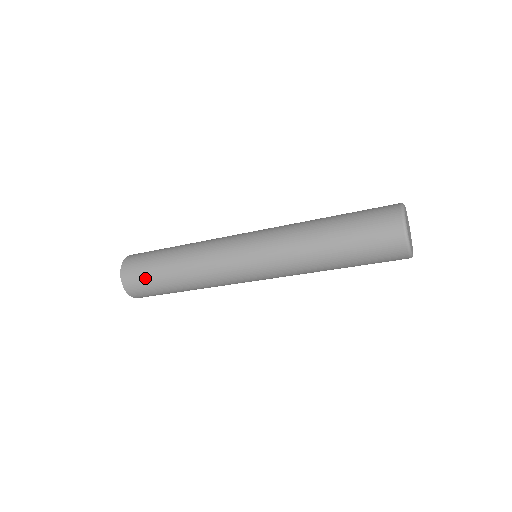
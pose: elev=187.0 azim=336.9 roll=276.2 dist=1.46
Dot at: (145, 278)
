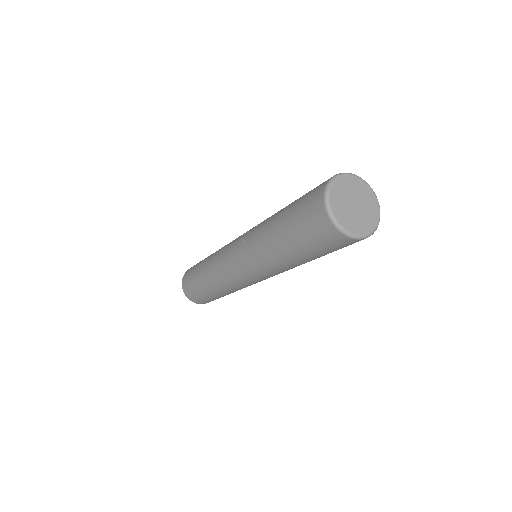
Dot at: (191, 283)
